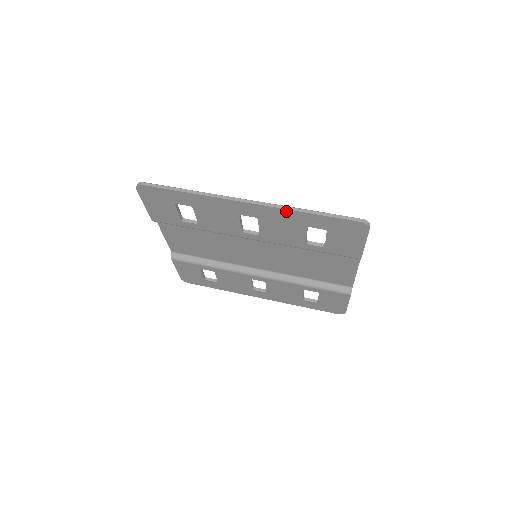
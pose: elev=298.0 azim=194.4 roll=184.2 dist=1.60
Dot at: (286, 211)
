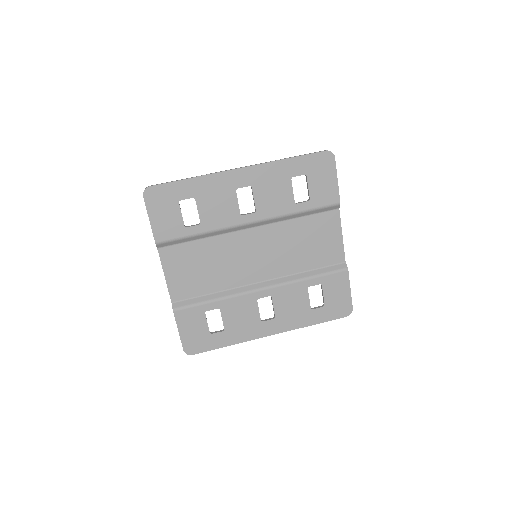
Dot at: (272, 164)
